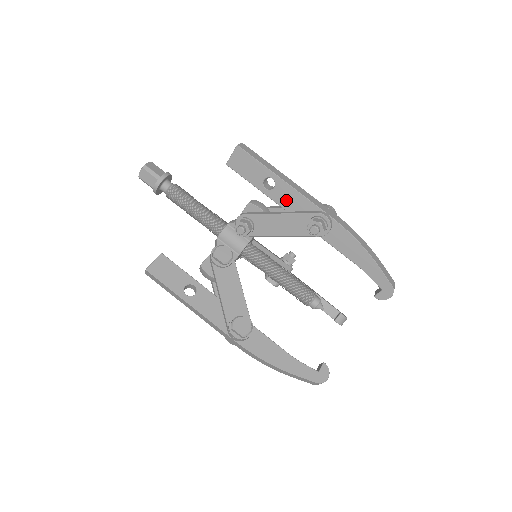
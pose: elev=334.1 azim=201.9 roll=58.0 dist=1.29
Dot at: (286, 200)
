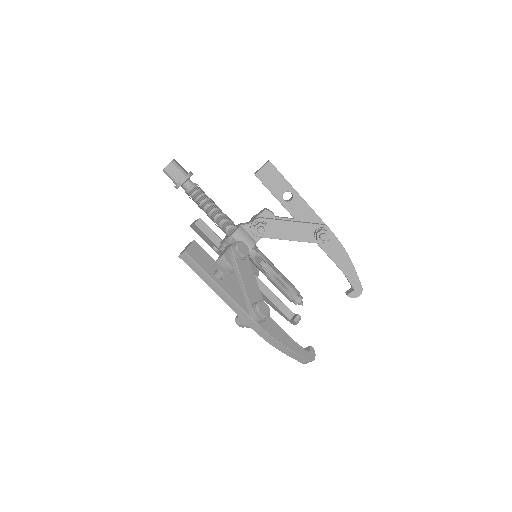
Dot at: (298, 212)
